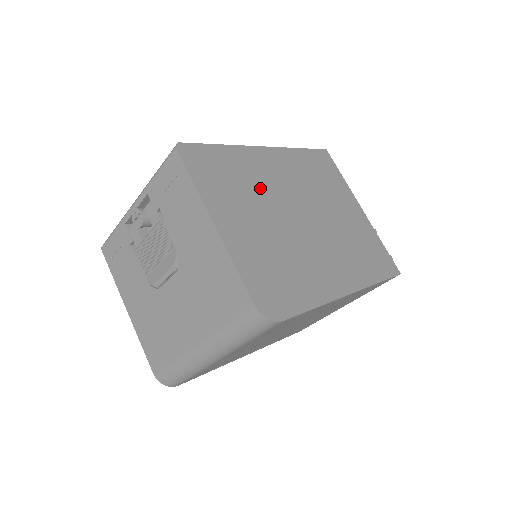
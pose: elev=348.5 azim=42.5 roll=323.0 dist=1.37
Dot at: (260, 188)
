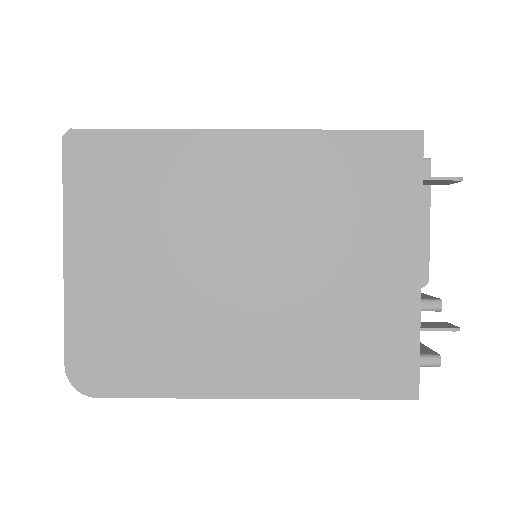
Dot at: (181, 208)
